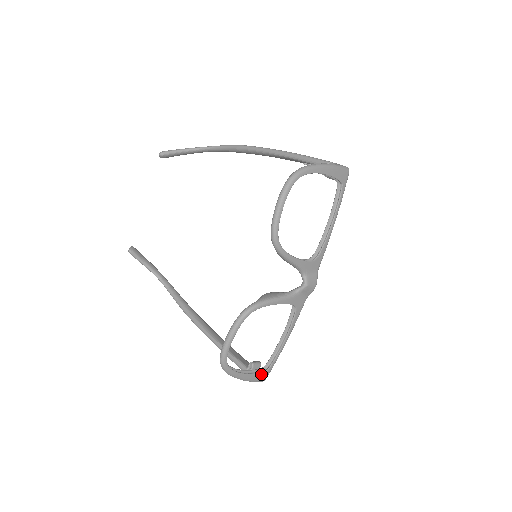
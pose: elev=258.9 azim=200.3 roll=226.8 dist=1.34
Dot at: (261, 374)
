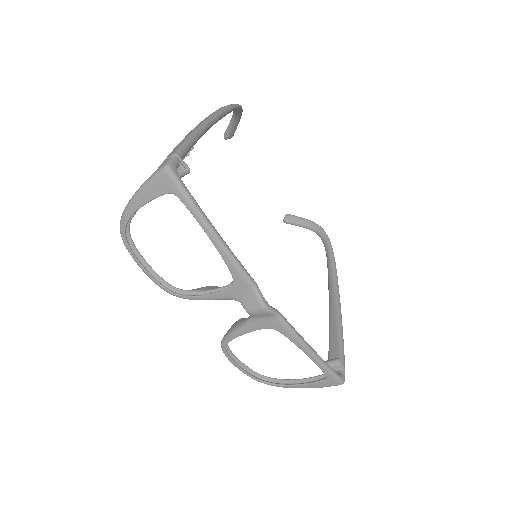
Dot at: (323, 382)
